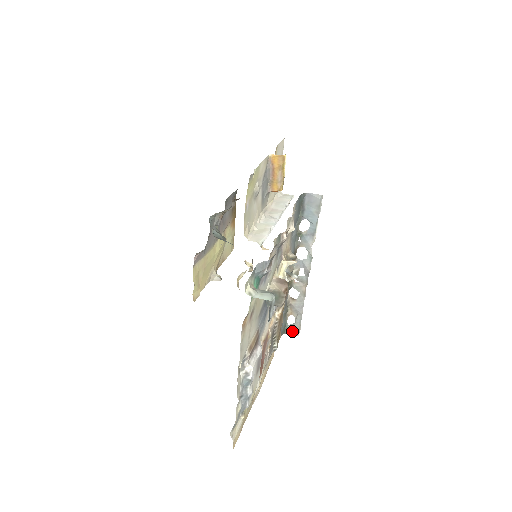
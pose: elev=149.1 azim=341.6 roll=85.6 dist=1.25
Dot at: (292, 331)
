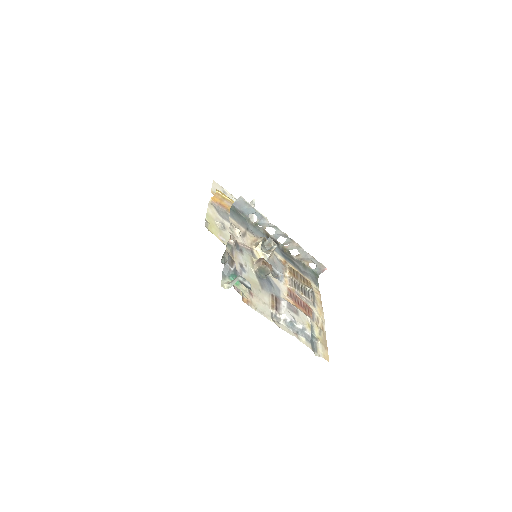
Dot at: (320, 270)
